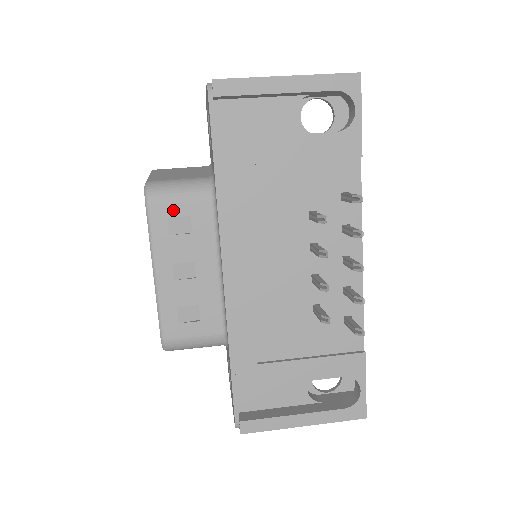
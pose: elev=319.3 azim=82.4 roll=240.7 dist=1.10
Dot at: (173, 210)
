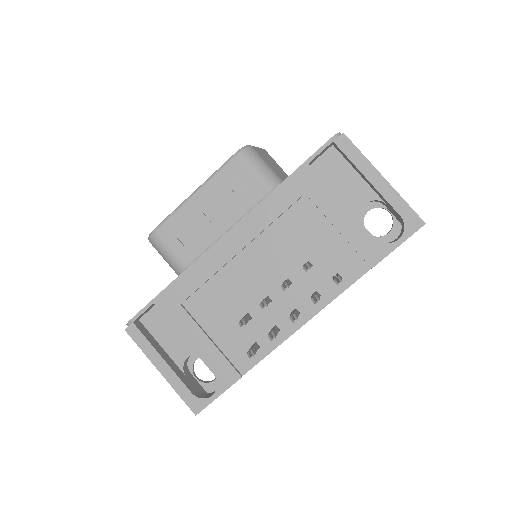
Dot at: (244, 173)
